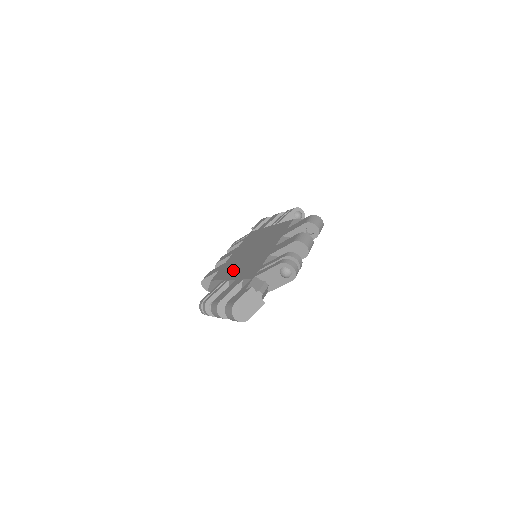
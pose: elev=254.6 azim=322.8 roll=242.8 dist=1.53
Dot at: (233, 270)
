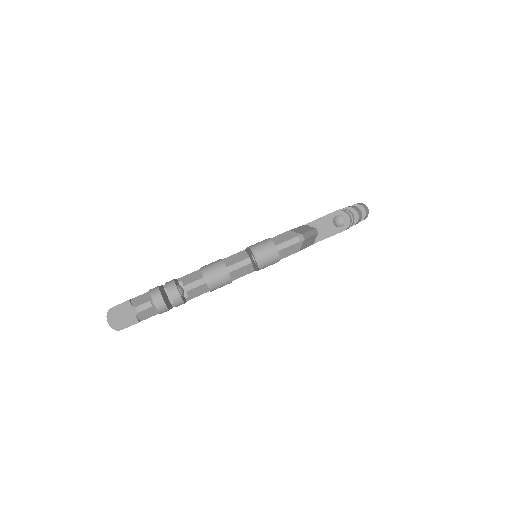
Dot at: occluded
